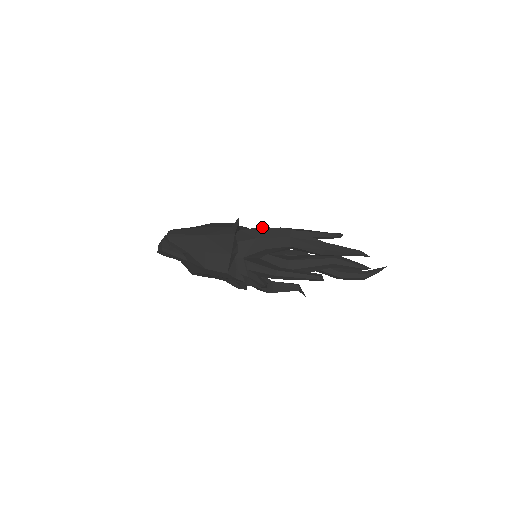
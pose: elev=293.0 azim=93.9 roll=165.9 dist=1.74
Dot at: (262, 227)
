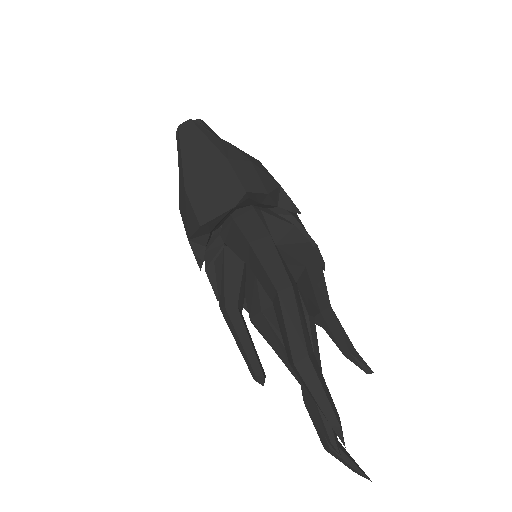
Dot at: (271, 237)
